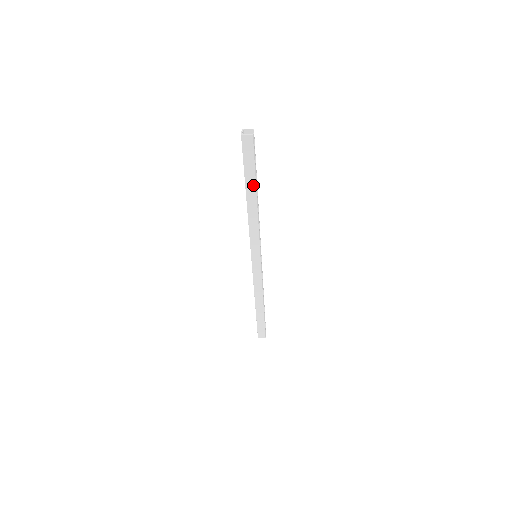
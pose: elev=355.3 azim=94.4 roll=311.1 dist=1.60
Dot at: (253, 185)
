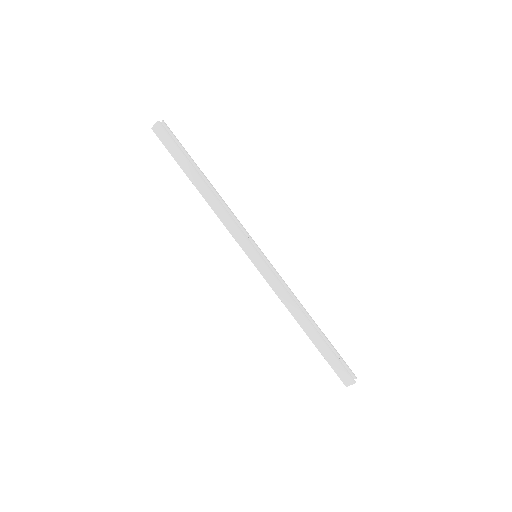
Dot at: (191, 170)
